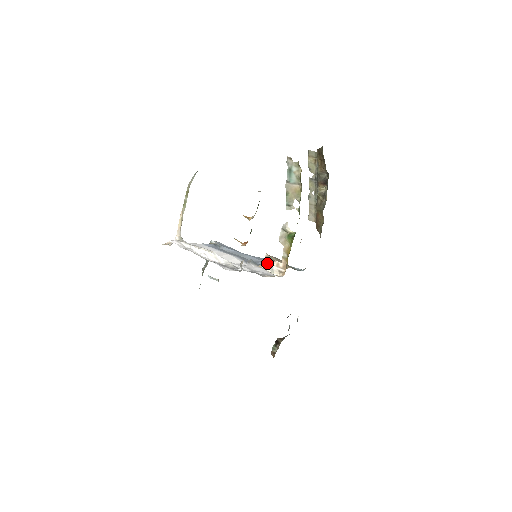
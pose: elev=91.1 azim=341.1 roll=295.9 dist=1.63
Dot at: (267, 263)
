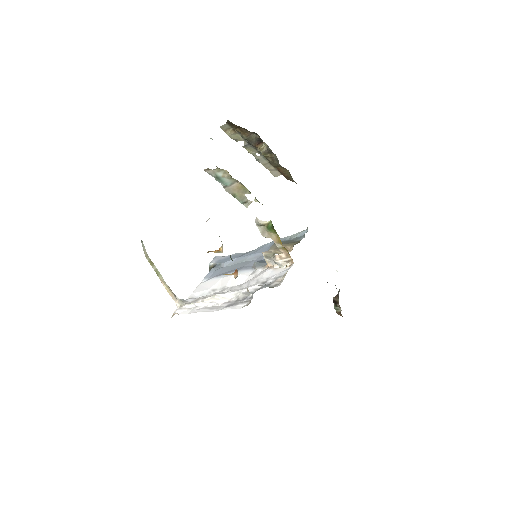
Dot at: (270, 261)
